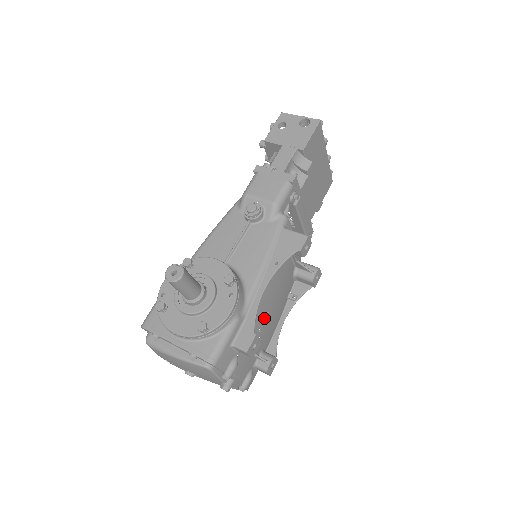
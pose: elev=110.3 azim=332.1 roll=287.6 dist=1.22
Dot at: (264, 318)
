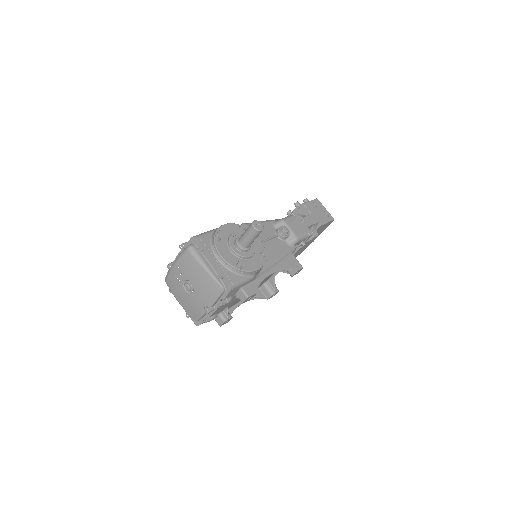
Dot at: occluded
